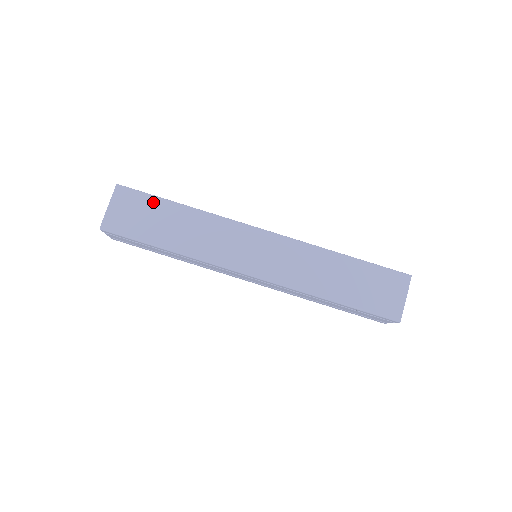
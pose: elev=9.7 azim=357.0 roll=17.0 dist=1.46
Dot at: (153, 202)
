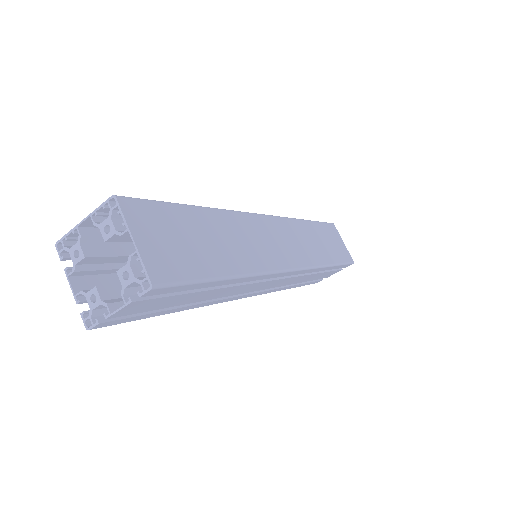
Dot at: (176, 212)
